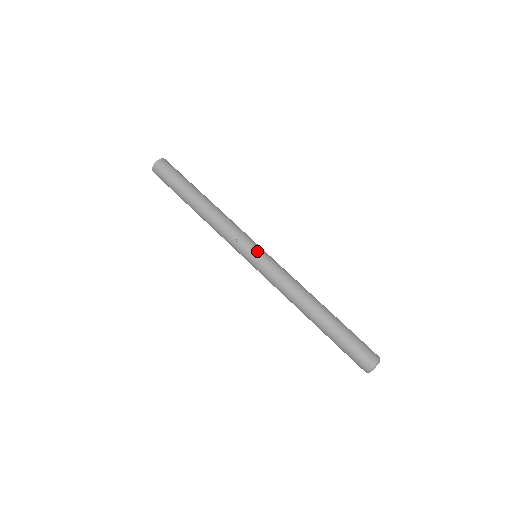
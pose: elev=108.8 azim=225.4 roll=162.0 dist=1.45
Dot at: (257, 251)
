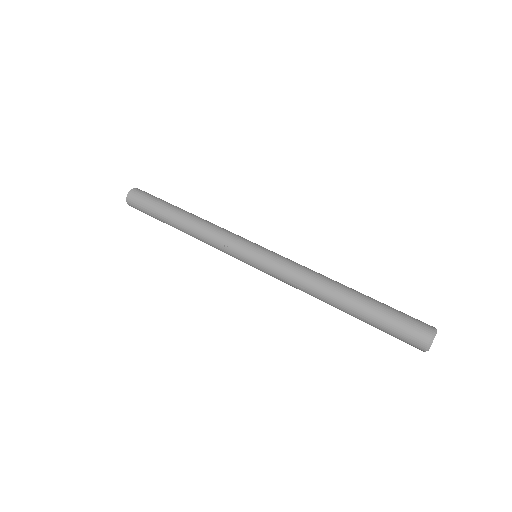
Dot at: (252, 252)
